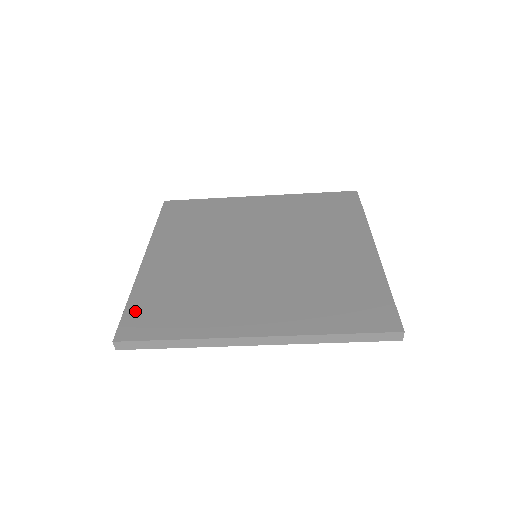
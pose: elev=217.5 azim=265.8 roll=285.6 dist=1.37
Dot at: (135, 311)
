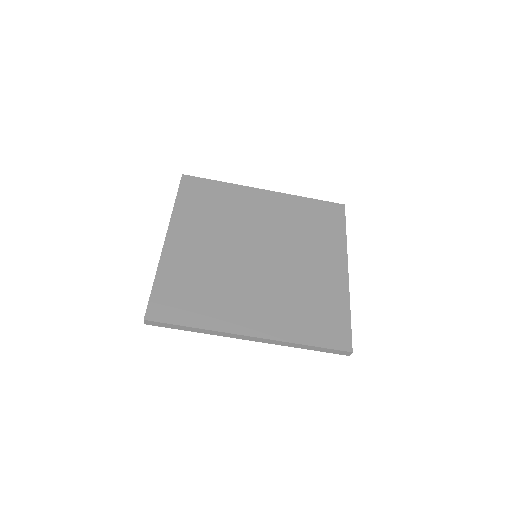
Dot at: (160, 294)
